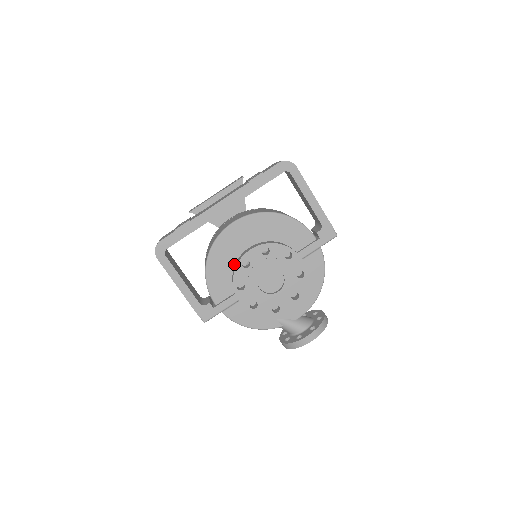
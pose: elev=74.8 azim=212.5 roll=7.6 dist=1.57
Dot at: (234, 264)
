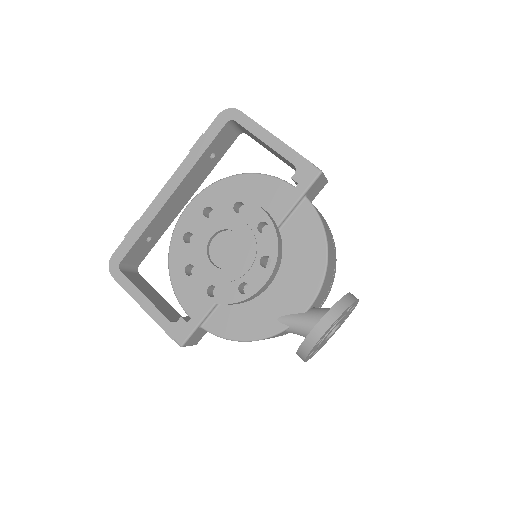
Dot at: occluded
